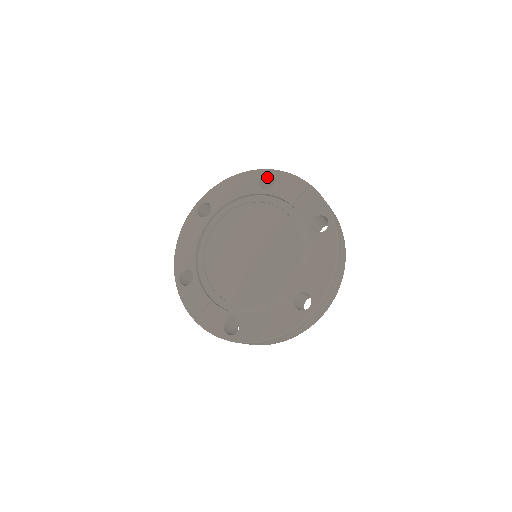
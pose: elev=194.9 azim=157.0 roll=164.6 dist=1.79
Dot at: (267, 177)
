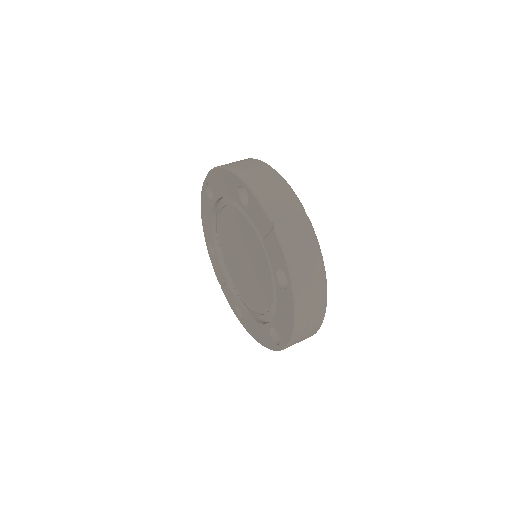
Dot at: occluded
